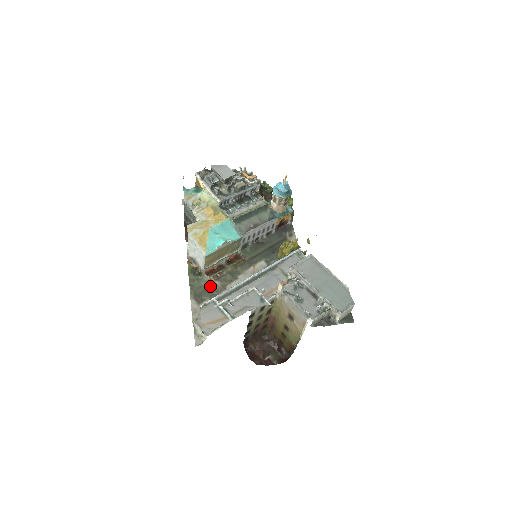
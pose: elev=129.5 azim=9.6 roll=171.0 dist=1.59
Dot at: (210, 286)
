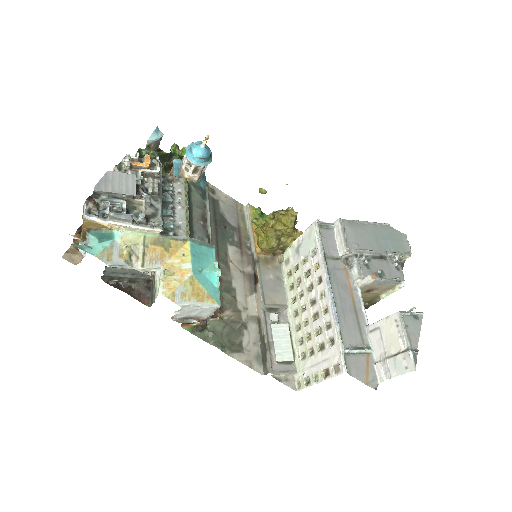
Dot at: (227, 324)
